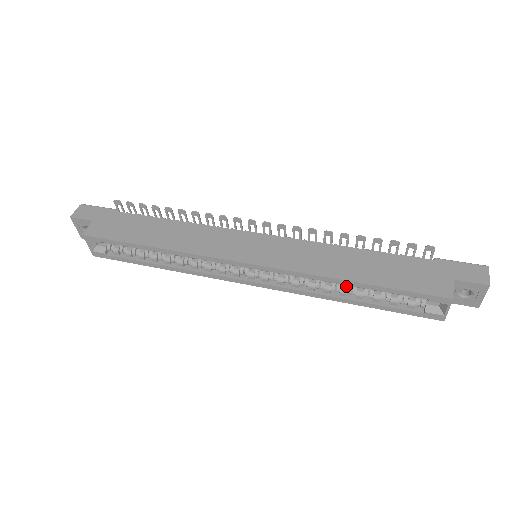
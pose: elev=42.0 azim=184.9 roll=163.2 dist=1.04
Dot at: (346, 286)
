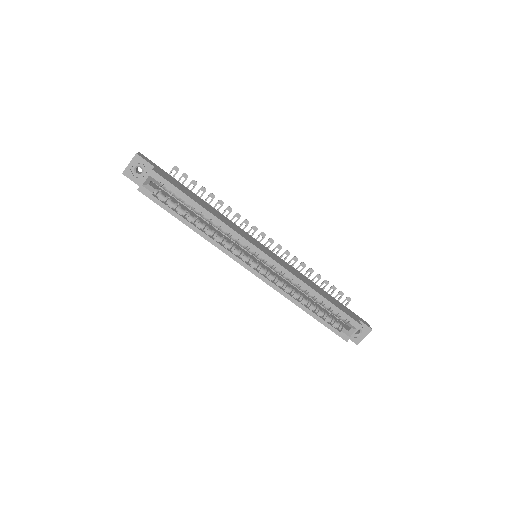
Dot at: (306, 298)
